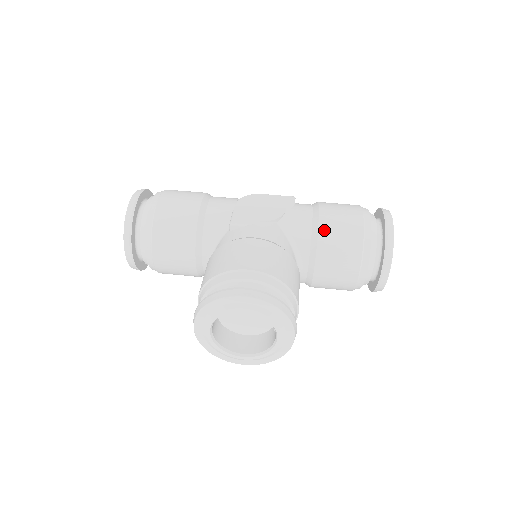
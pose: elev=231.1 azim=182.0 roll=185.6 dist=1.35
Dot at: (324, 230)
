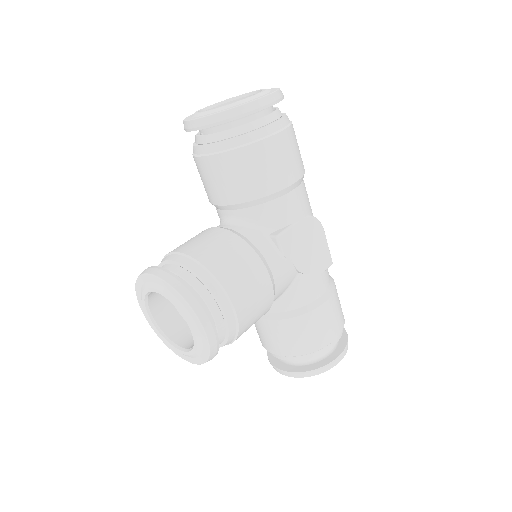
Dot at: (307, 319)
